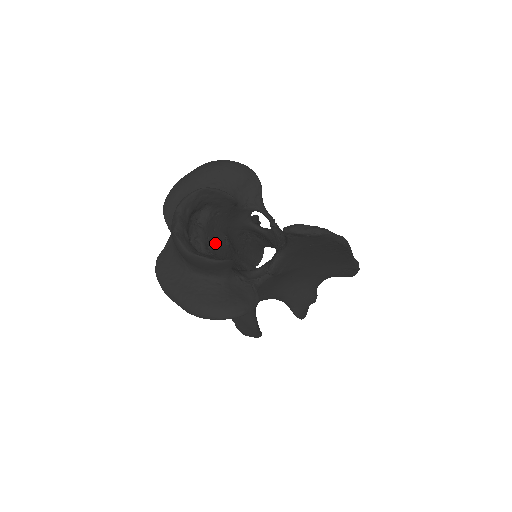
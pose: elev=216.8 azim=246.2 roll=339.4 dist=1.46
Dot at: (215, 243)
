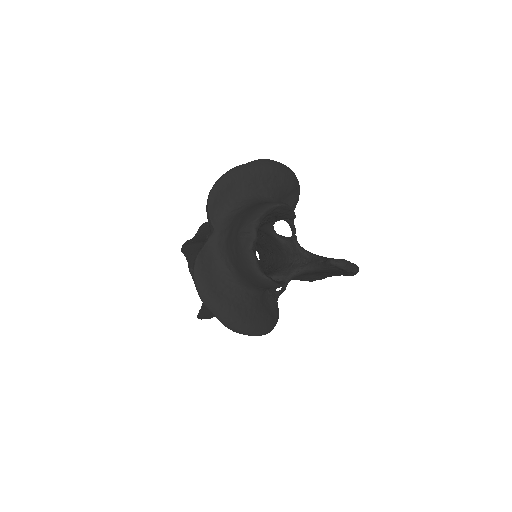
Dot at: occluded
